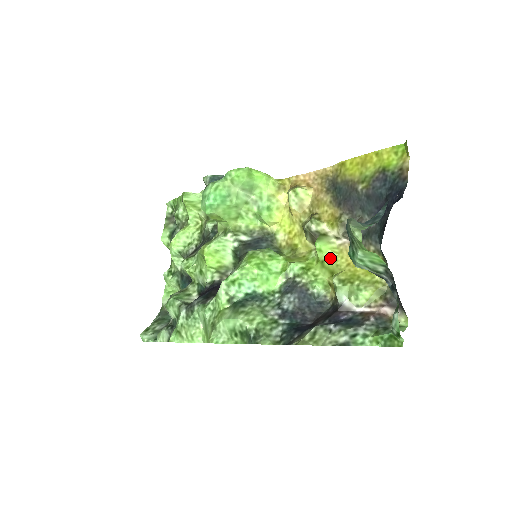
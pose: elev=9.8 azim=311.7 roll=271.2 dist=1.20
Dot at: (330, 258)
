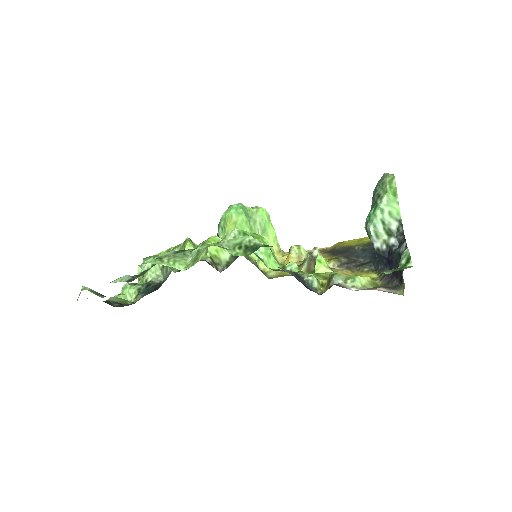
Dot at: (325, 272)
